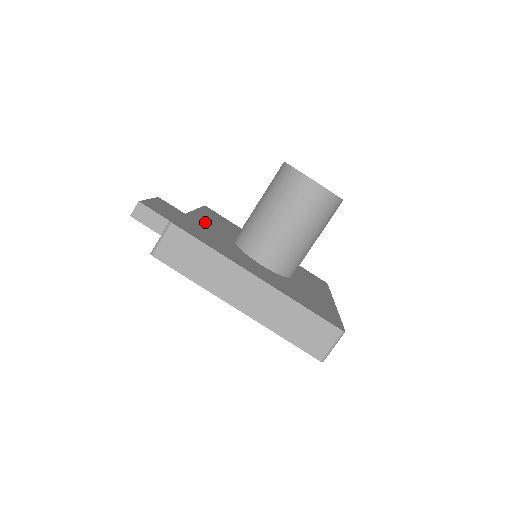
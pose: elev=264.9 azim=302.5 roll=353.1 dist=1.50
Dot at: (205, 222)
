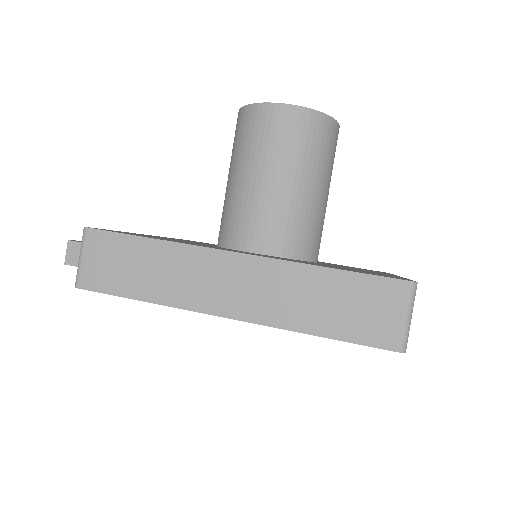
Dot at: occluded
